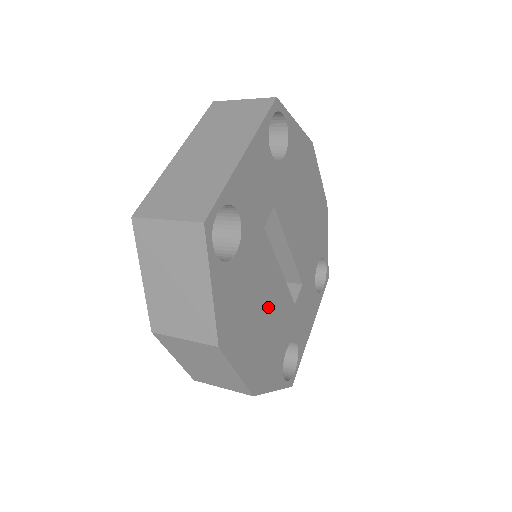
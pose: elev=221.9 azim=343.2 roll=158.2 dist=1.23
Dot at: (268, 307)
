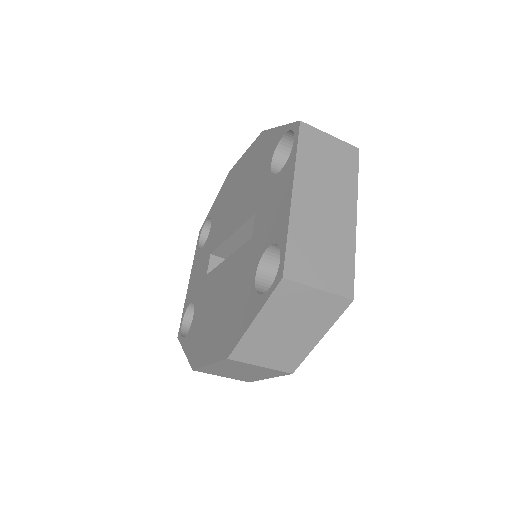
Dot at: occluded
